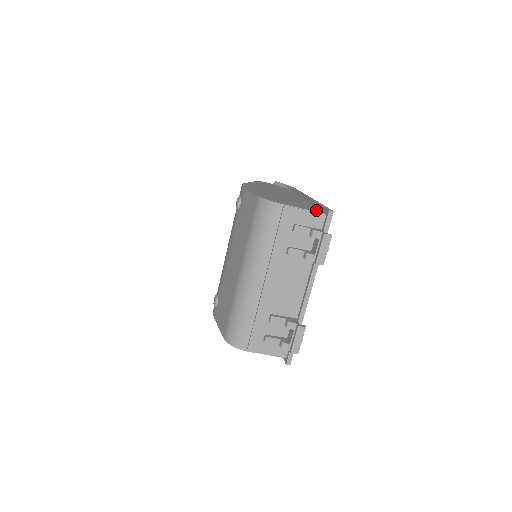
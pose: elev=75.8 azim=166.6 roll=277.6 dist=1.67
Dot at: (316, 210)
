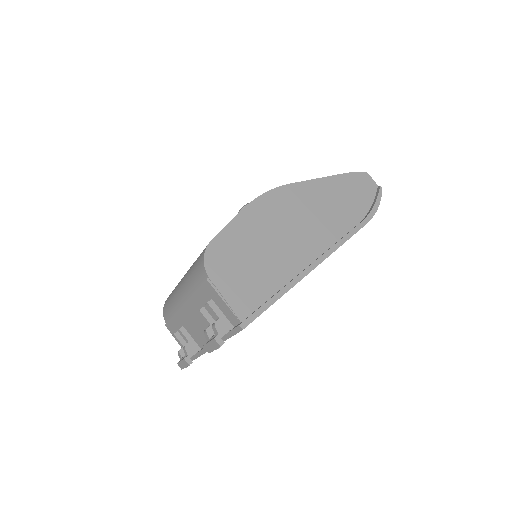
Dot at: (245, 306)
